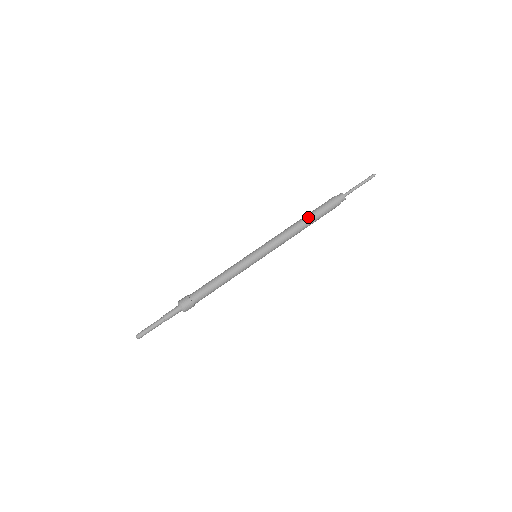
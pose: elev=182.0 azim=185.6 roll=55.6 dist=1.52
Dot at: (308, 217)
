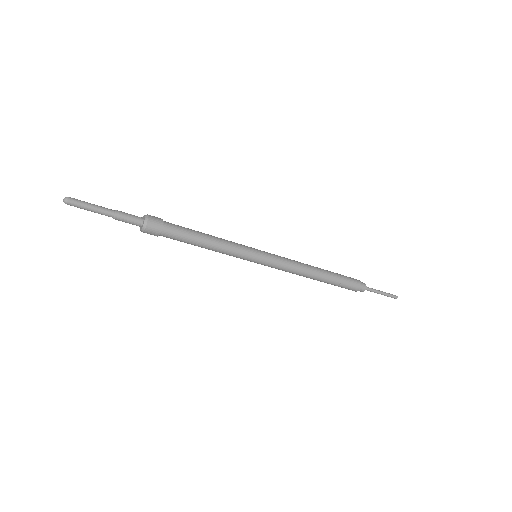
Dot at: (326, 270)
